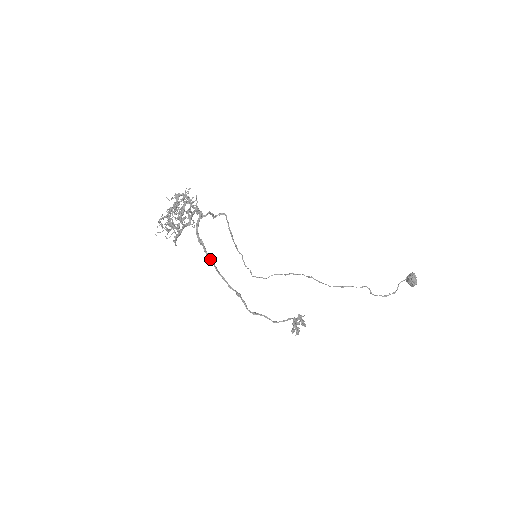
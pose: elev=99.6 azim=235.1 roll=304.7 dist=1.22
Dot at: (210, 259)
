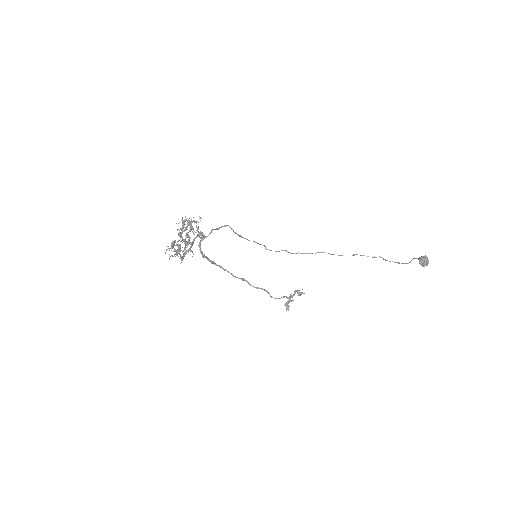
Dot at: (214, 263)
